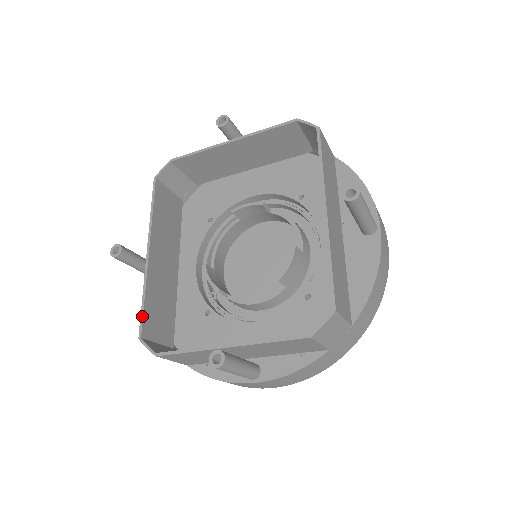
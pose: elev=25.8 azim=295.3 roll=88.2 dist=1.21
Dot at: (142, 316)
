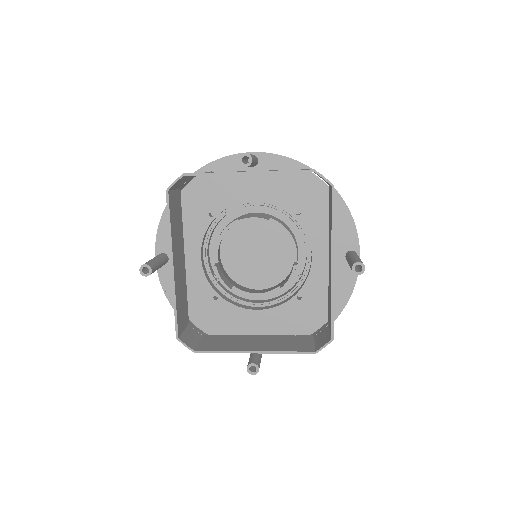
Dot at: (176, 322)
